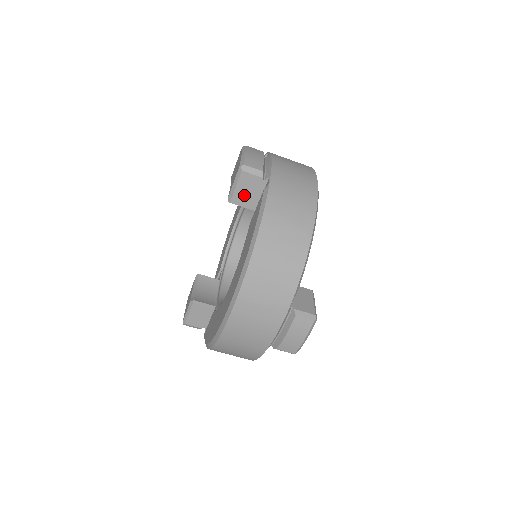
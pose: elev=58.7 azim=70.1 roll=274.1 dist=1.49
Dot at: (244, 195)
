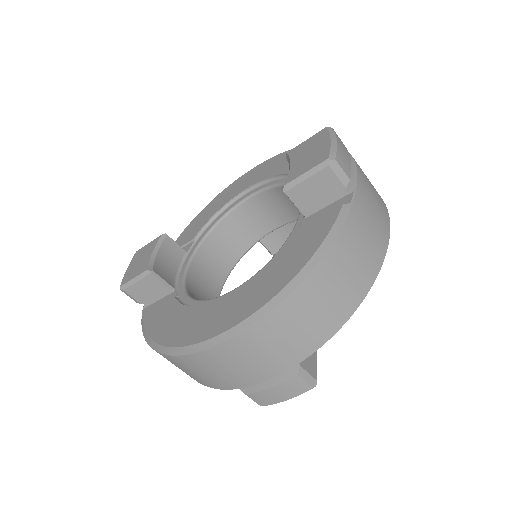
Dot at: (308, 194)
